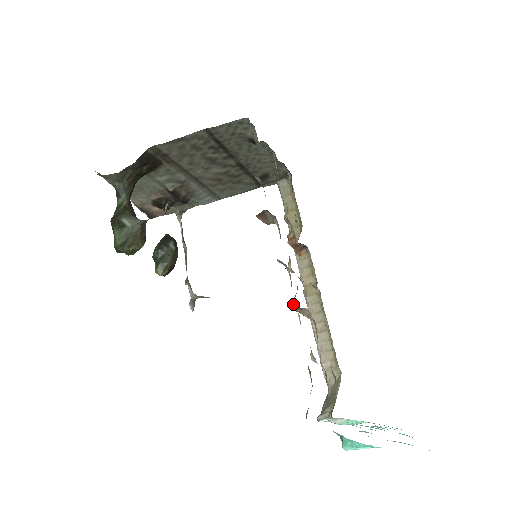
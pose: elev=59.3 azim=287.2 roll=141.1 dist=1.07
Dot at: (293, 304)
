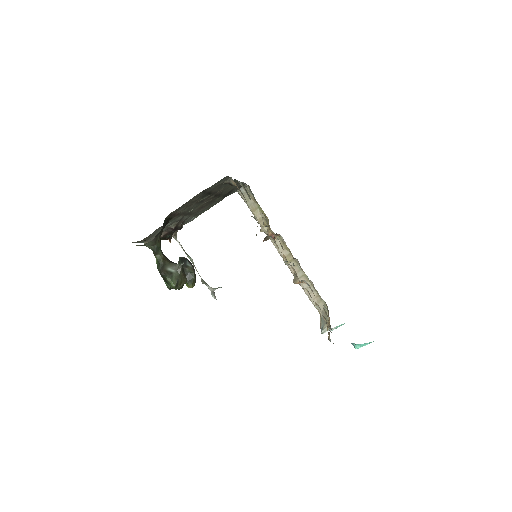
Dot at: (298, 282)
